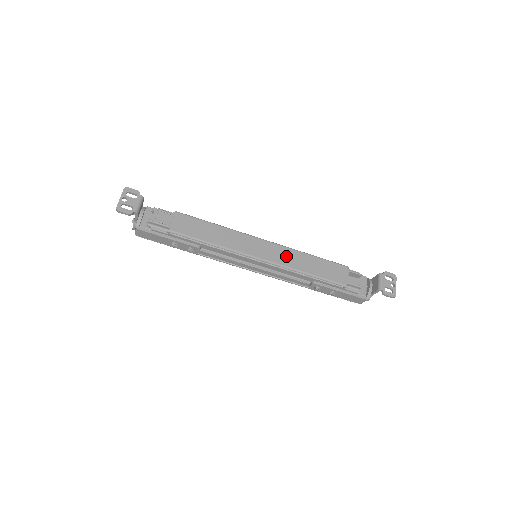
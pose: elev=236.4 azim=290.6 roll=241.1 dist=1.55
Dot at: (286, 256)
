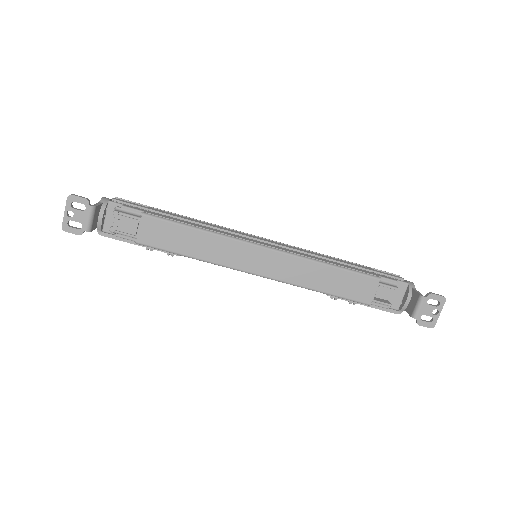
Dot at: (291, 269)
